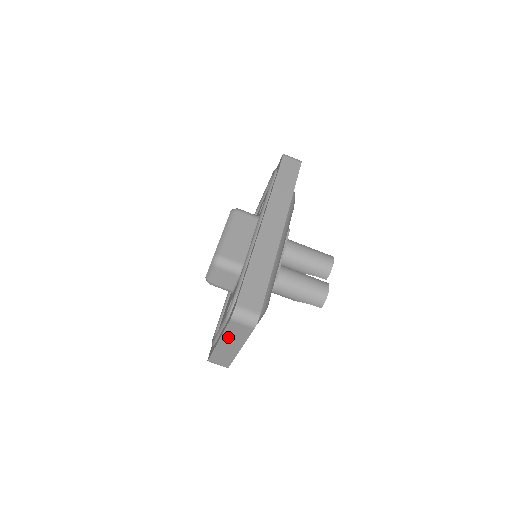
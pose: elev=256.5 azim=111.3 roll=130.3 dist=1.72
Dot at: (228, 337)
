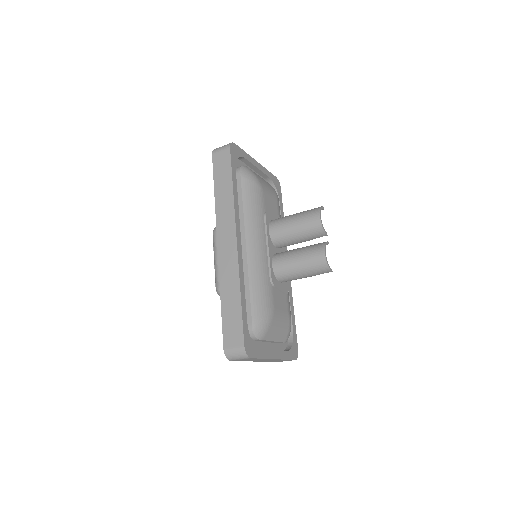
Dot at: (253, 360)
